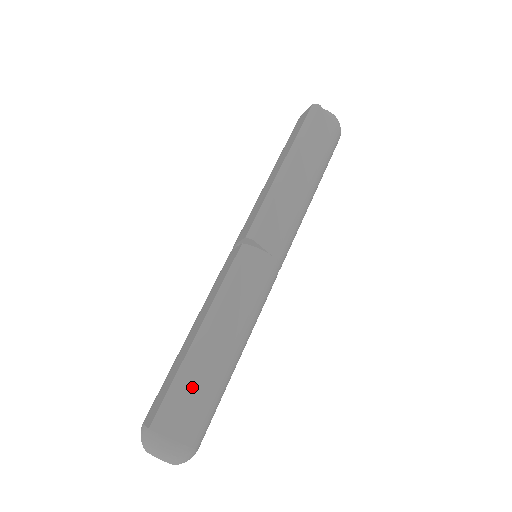
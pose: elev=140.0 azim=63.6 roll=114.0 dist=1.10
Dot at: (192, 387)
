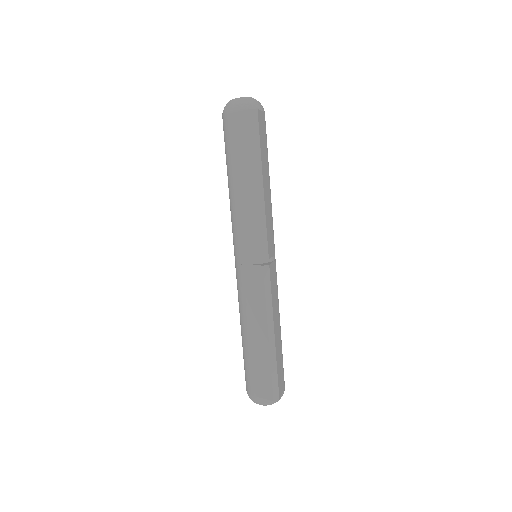
Dot at: (279, 365)
